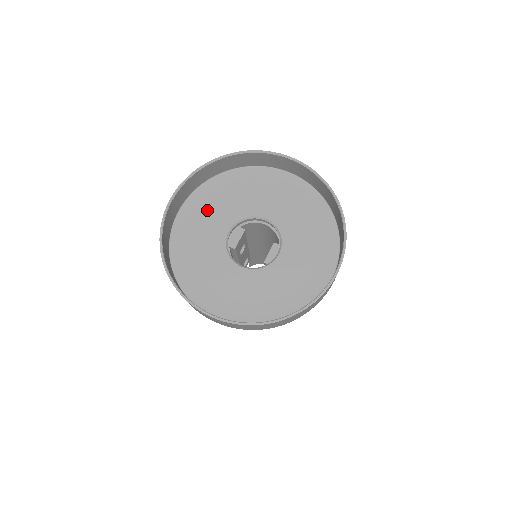
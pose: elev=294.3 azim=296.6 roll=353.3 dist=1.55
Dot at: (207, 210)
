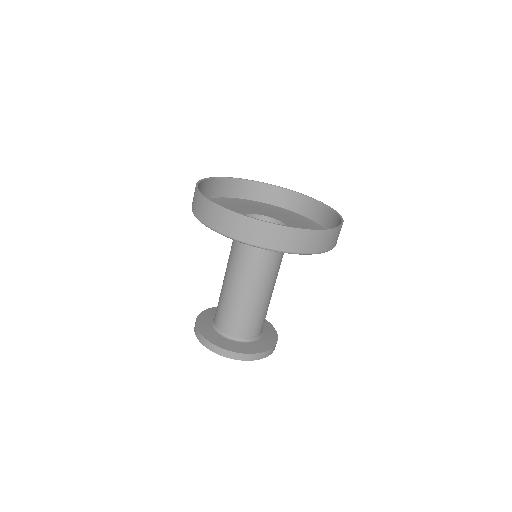
Dot at: (242, 205)
